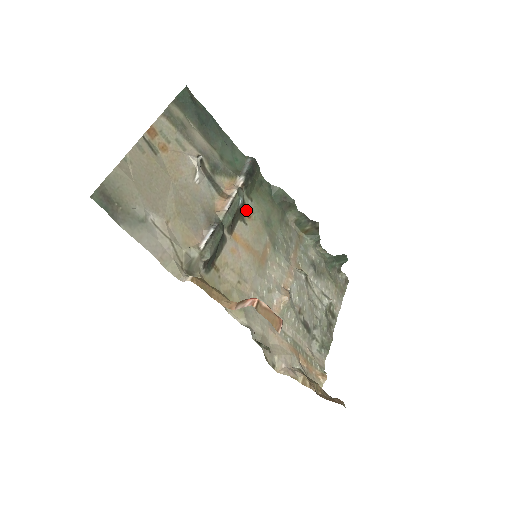
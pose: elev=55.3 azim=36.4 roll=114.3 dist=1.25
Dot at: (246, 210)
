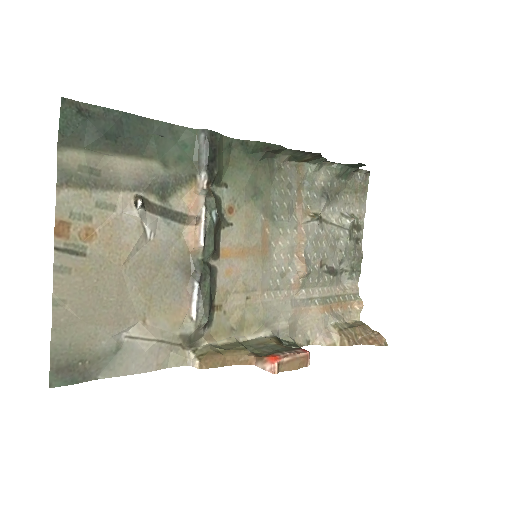
Dot at: (224, 205)
